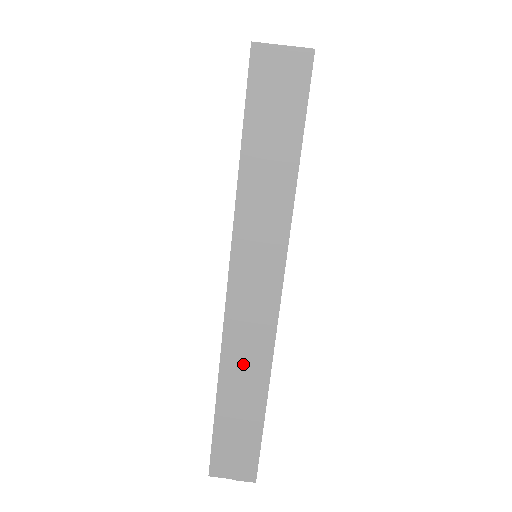
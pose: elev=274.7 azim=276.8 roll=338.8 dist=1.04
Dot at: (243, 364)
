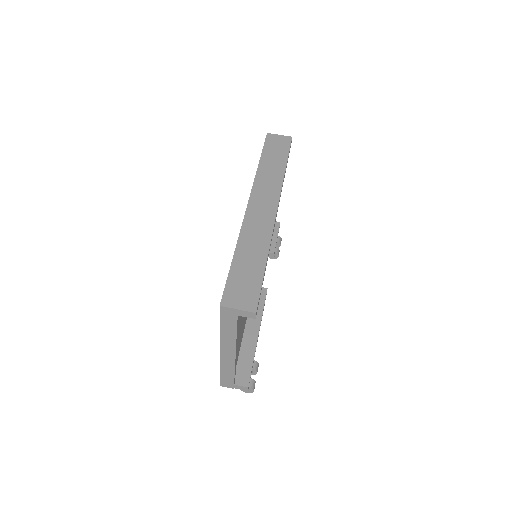
Dot at: (254, 237)
